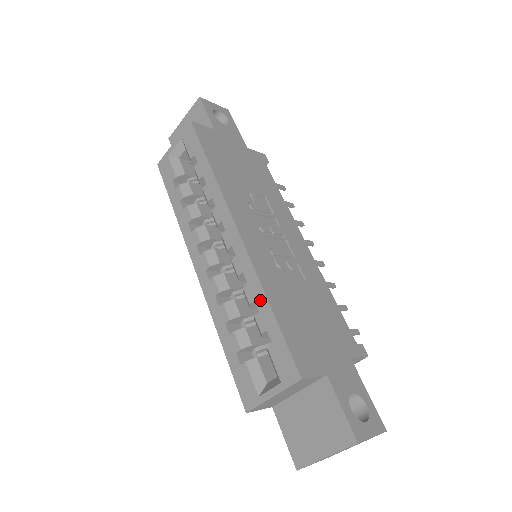
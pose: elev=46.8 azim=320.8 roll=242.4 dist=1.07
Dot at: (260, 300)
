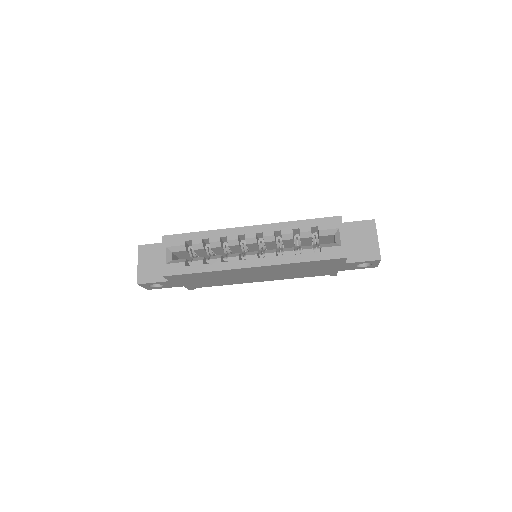
Dot at: (294, 225)
